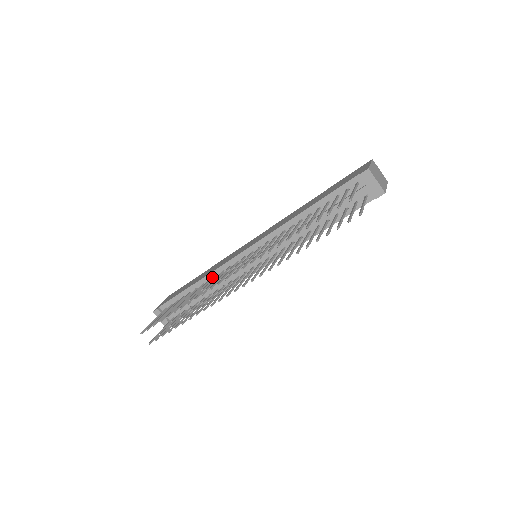
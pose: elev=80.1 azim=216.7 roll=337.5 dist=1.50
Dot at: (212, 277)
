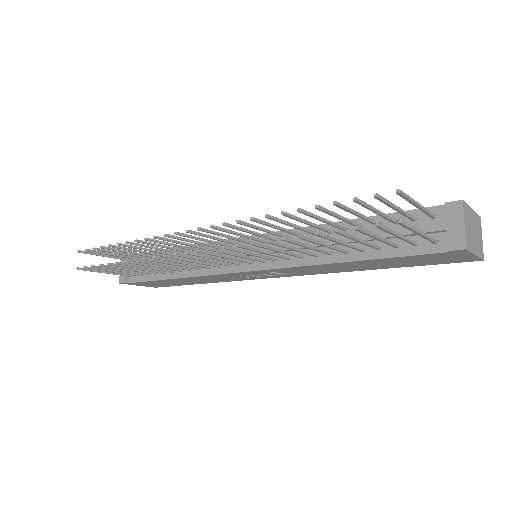
Dot at: occluded
